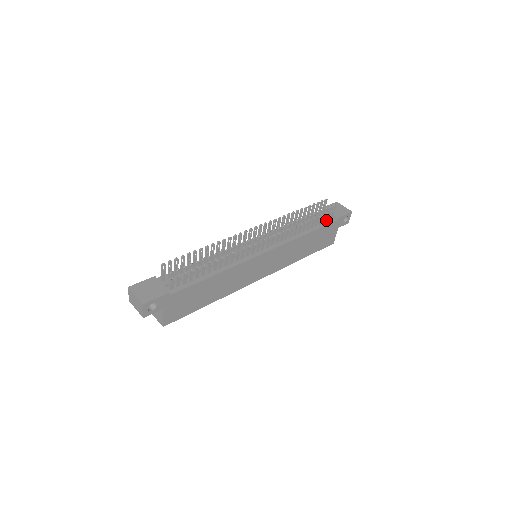
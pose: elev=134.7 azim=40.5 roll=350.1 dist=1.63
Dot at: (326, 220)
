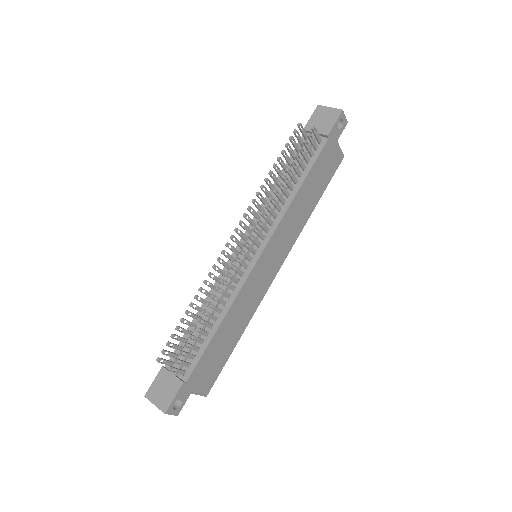
Dot at: (314, 149)
